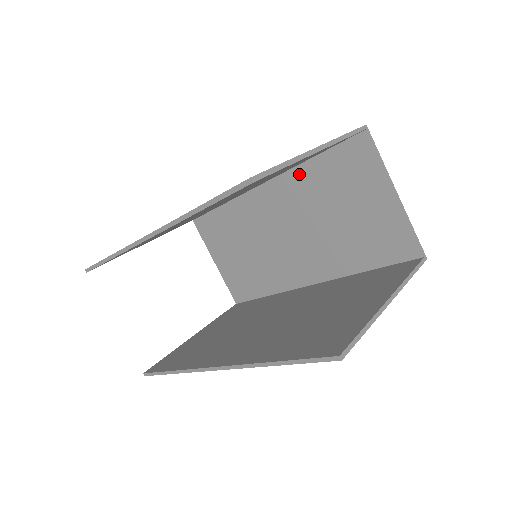
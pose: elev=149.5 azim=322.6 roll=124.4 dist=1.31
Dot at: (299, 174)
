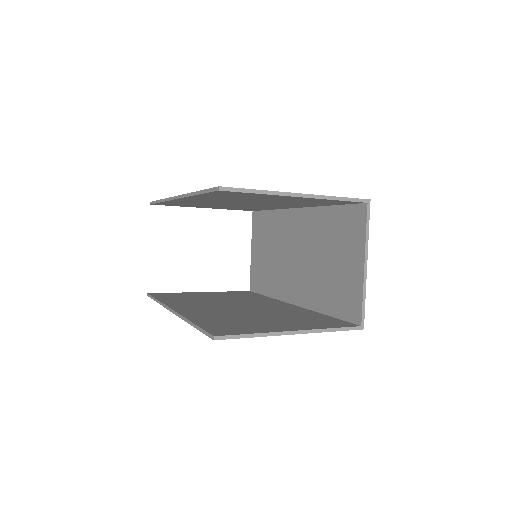
Dot at: (320, 213)
